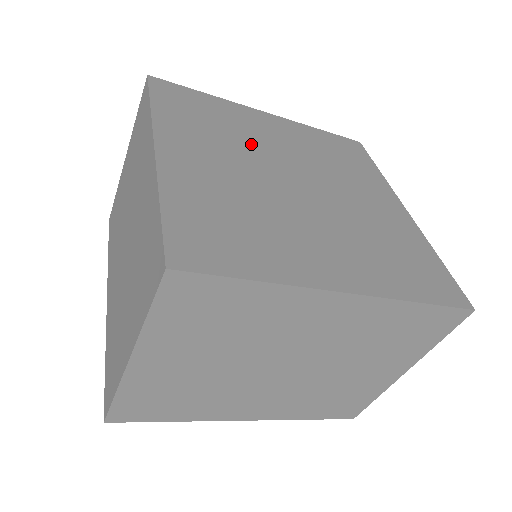
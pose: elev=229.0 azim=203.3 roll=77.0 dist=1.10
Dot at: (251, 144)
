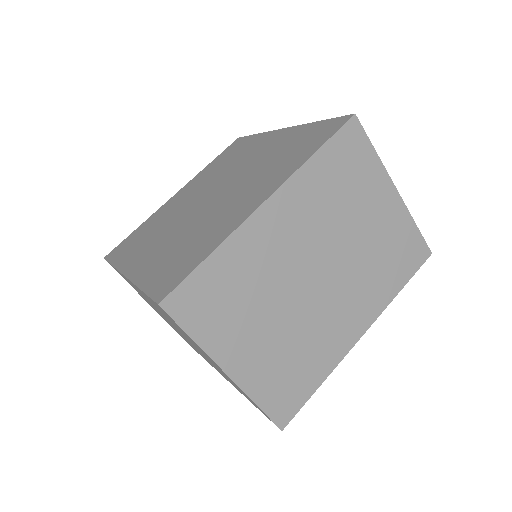
Dot at: (174, 215)
